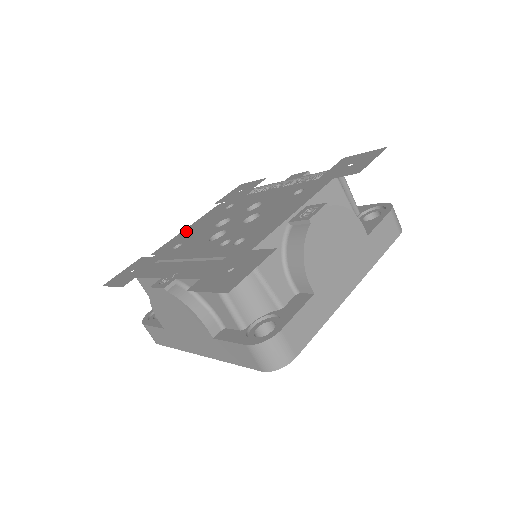
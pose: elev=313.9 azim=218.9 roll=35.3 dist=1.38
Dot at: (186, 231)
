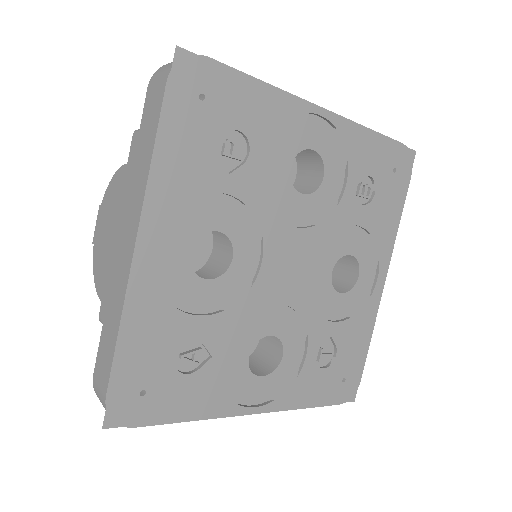
Dot at: occluded
